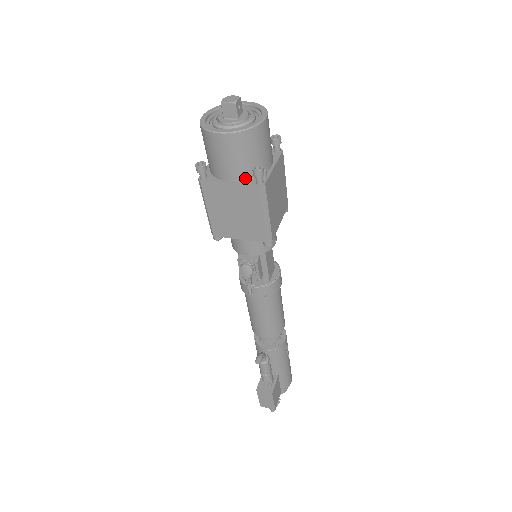
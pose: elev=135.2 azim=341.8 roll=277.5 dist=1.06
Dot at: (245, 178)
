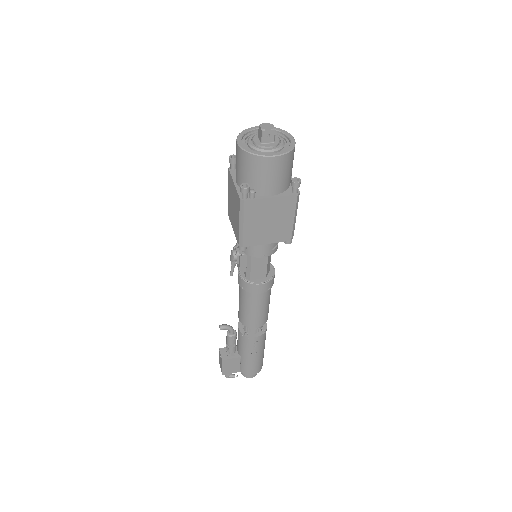
Dot at: occluded
